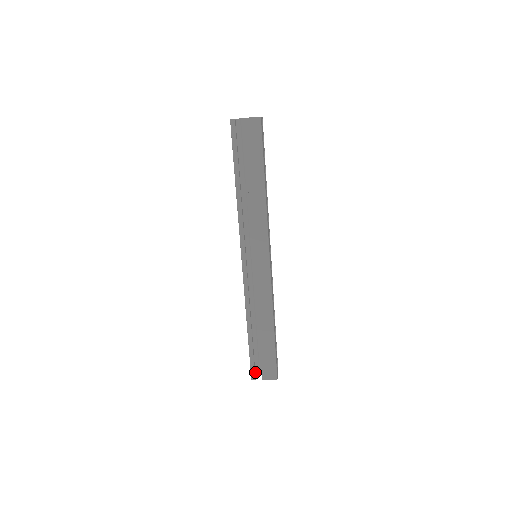
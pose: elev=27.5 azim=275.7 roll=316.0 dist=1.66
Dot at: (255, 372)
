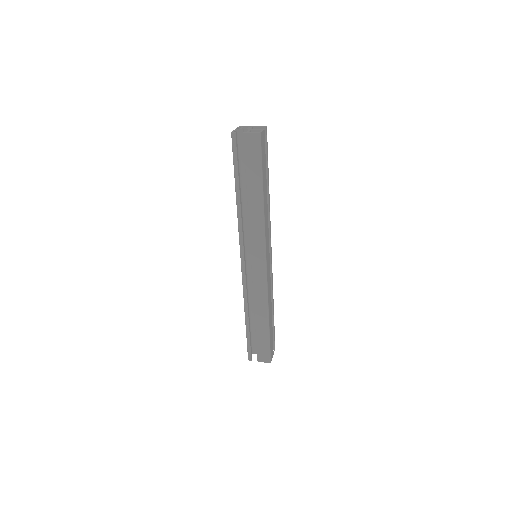
Dot at: (253, 352)
